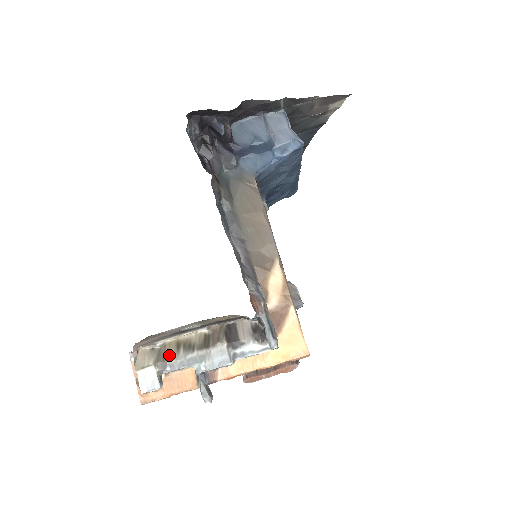
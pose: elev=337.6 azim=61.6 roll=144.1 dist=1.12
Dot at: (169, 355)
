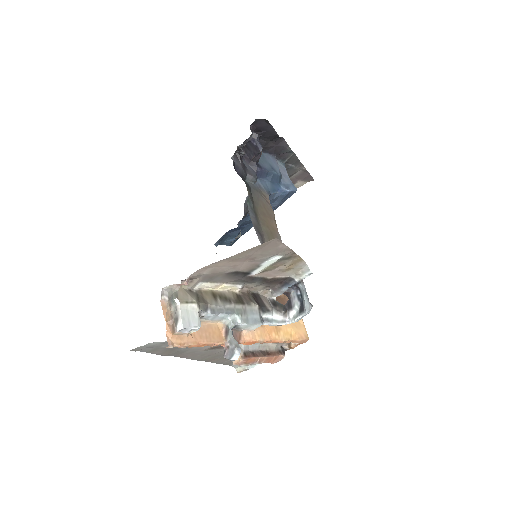
Dot at: (208, 300)
